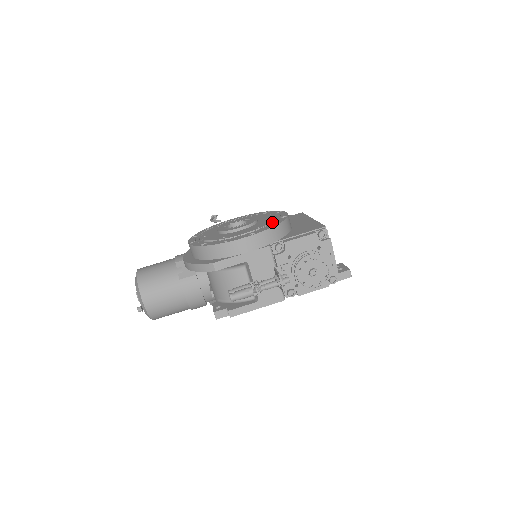
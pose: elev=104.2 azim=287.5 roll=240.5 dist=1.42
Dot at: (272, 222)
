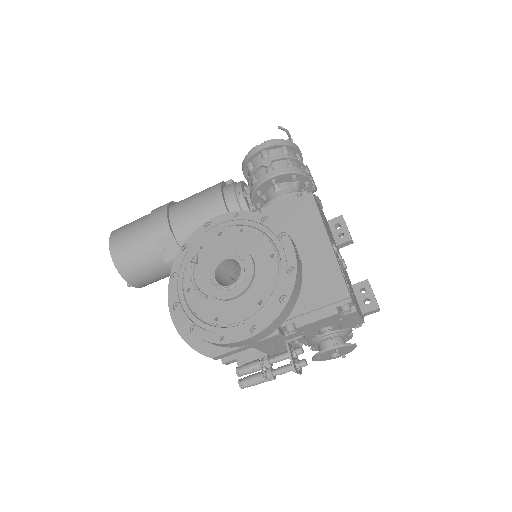
Dot at: (276, 287)
